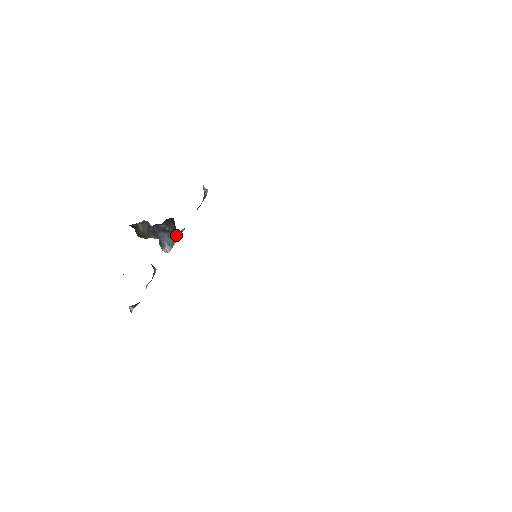
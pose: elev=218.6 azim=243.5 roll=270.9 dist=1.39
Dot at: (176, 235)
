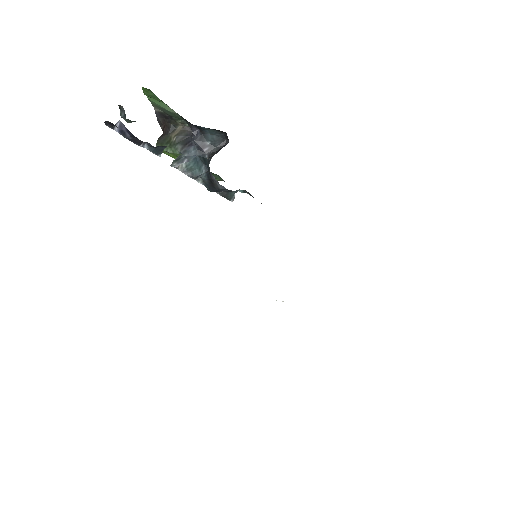
Dot at: (199, 169)
